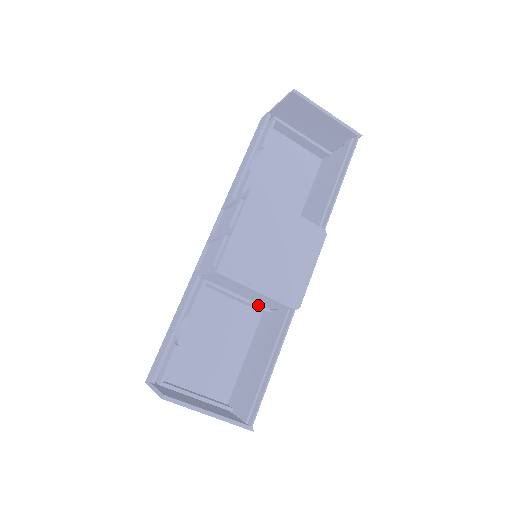
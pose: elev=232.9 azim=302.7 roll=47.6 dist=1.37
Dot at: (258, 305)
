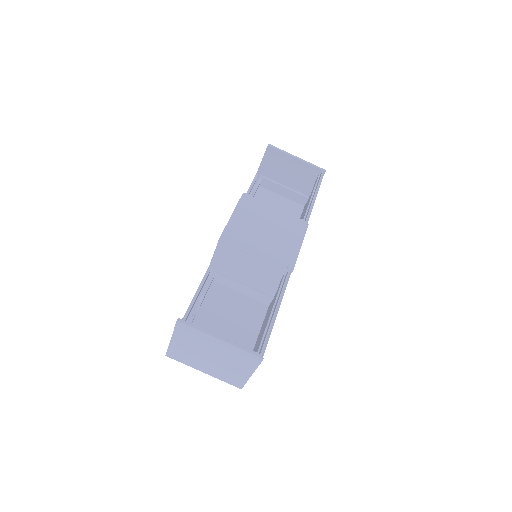
Dot at: (262, 292)
